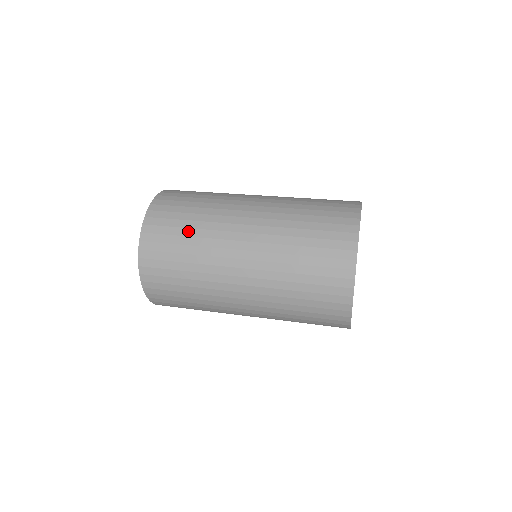
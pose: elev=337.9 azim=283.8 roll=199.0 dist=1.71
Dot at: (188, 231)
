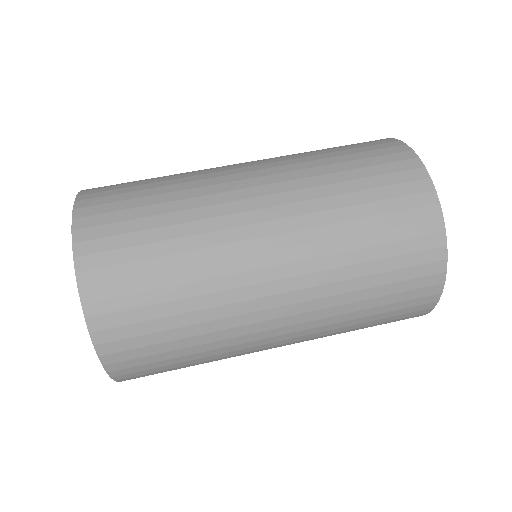
Dot at: (174, 291)
